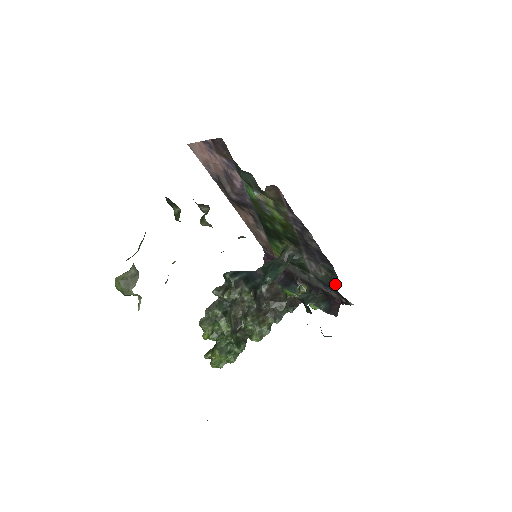
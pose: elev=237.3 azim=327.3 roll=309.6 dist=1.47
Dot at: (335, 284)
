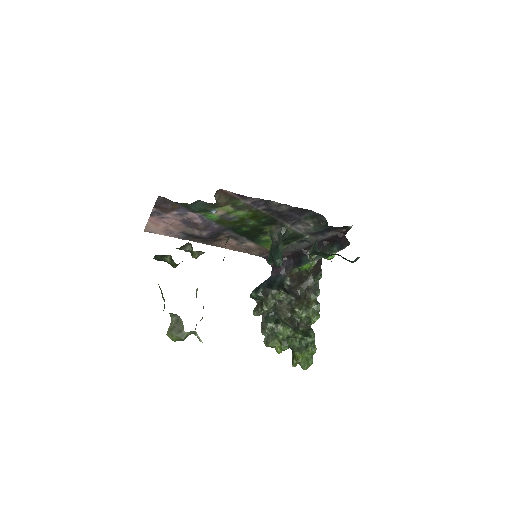
Dot at: (325, 222)
